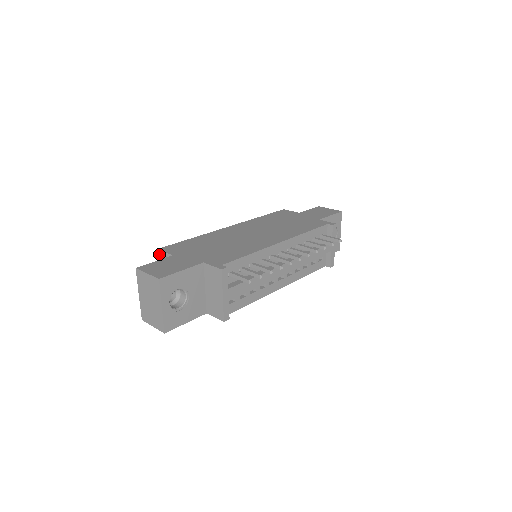
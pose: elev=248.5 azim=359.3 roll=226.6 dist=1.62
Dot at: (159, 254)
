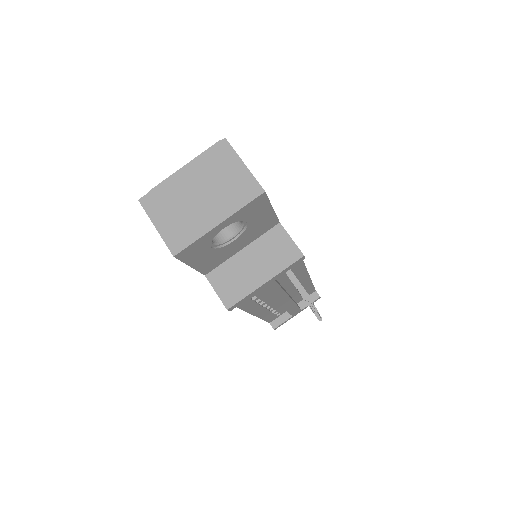
Dot at: occluded
